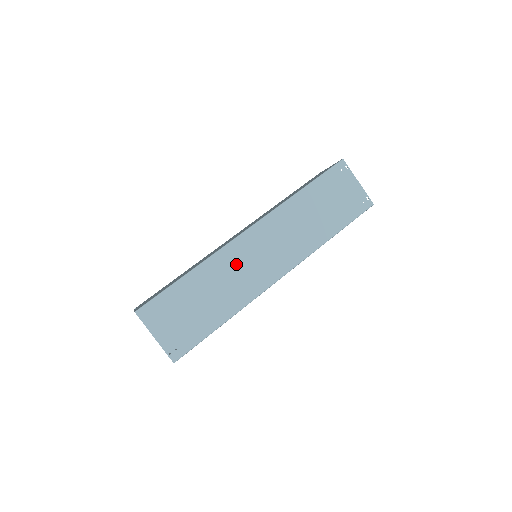
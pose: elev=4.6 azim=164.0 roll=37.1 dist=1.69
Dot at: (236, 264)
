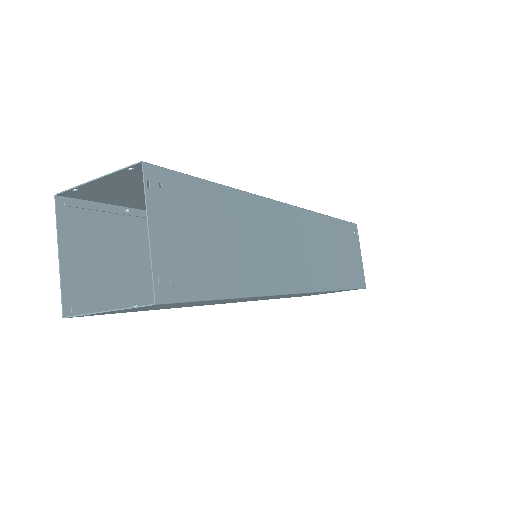
Dot at: (272, 231)
